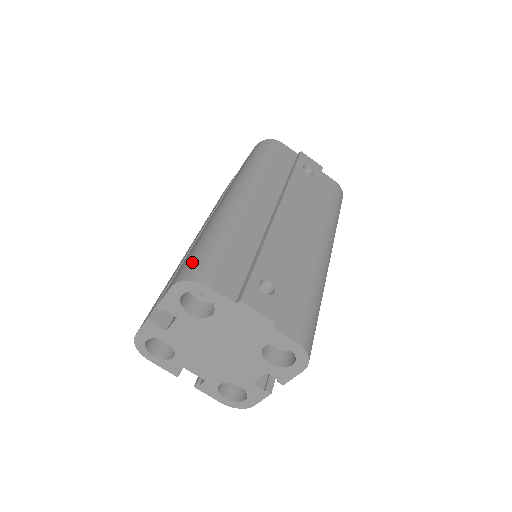
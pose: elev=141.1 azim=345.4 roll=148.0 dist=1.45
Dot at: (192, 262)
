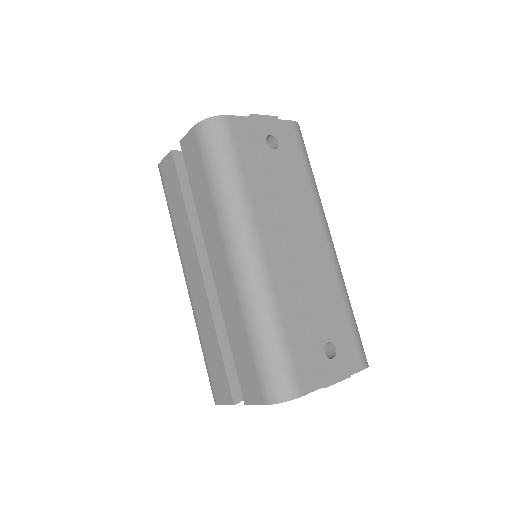
Dot at: (269, 377)
